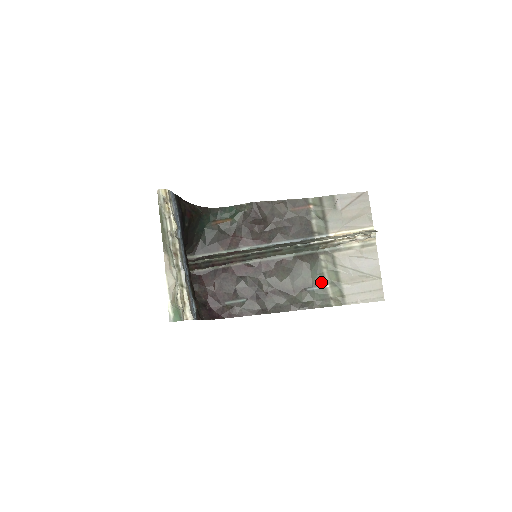
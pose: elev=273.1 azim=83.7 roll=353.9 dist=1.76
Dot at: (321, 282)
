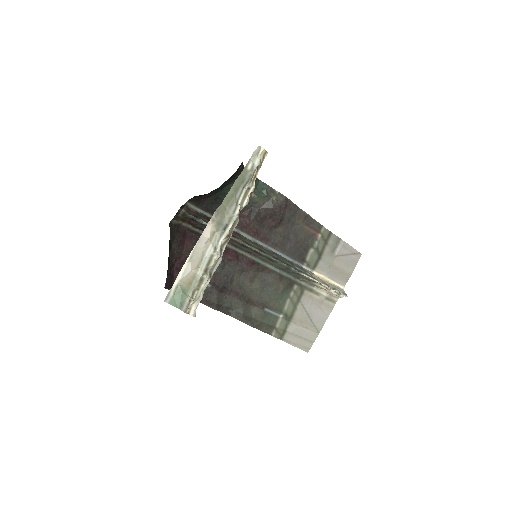
Dot at: (279, 309)
